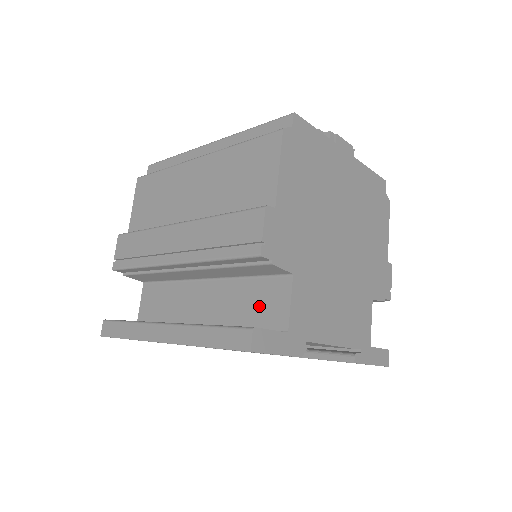
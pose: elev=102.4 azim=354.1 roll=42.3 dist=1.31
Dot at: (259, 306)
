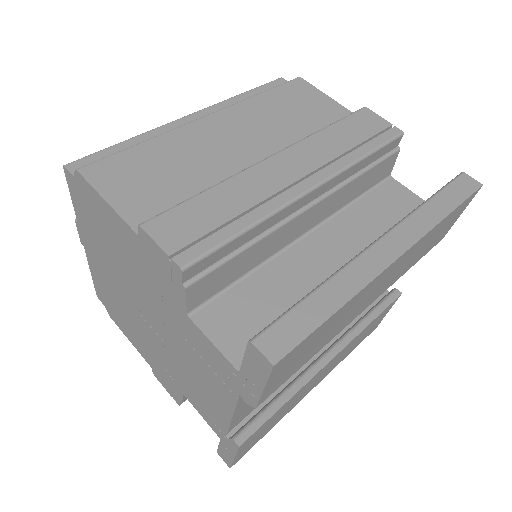
Dot at: (392, 211)
